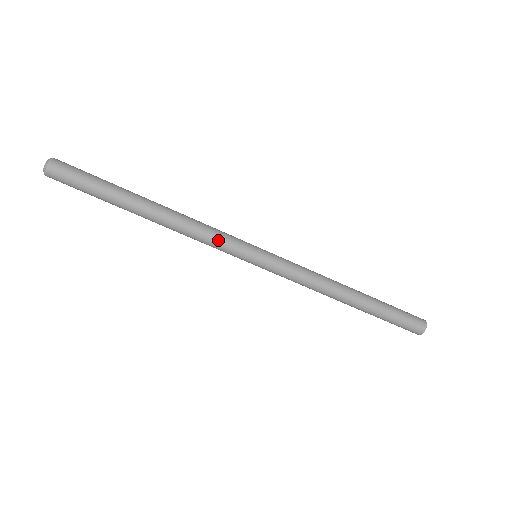
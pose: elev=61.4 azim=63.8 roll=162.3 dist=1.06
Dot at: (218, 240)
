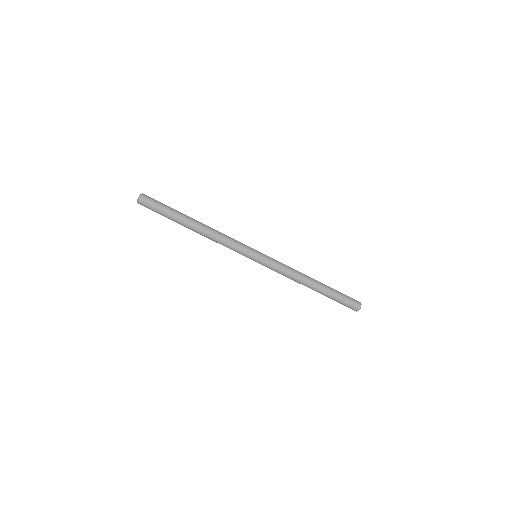
Dot at: (234, 245)
